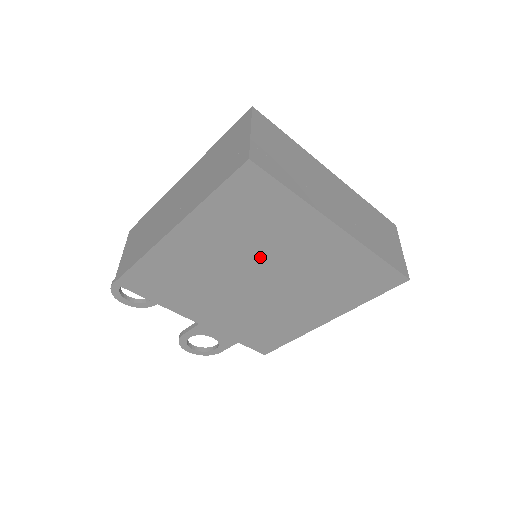
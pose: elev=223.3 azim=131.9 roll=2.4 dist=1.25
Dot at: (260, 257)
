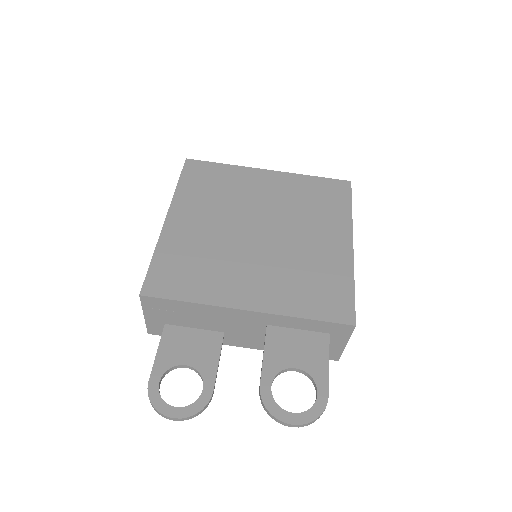
Dot at: (241, 210)
